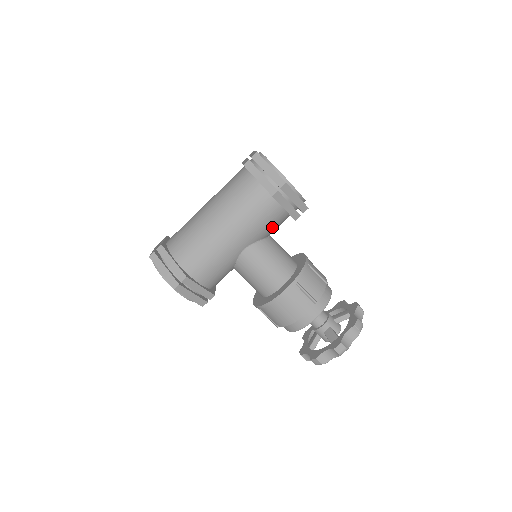
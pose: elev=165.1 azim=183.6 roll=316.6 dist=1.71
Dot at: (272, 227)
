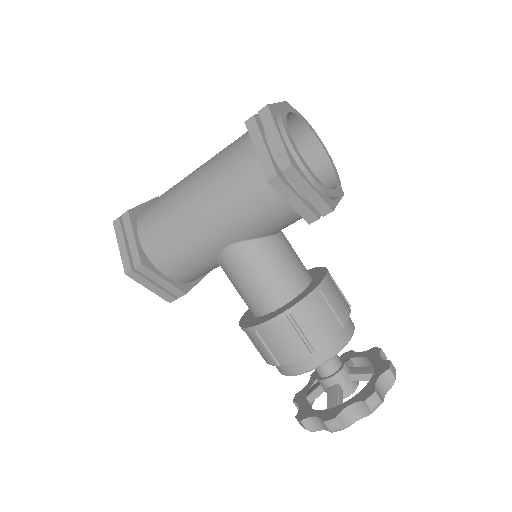
Dot at: (274, 225)
